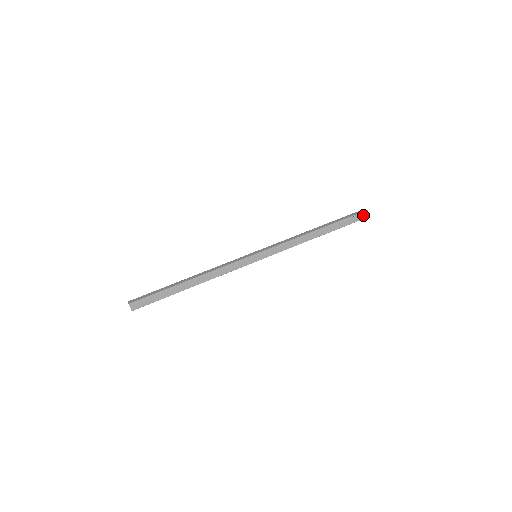
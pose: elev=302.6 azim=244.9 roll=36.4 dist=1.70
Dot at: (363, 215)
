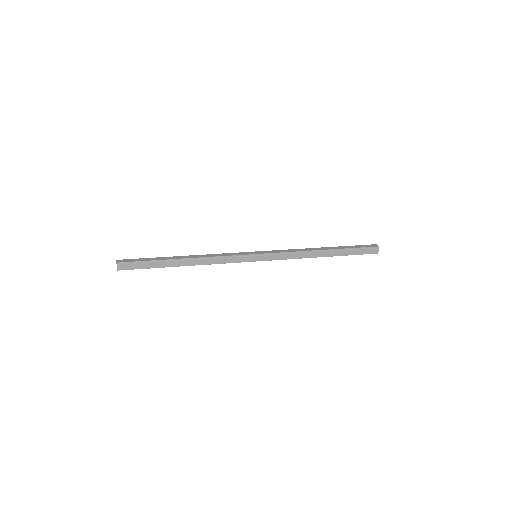
Dot at: (373, 250)
